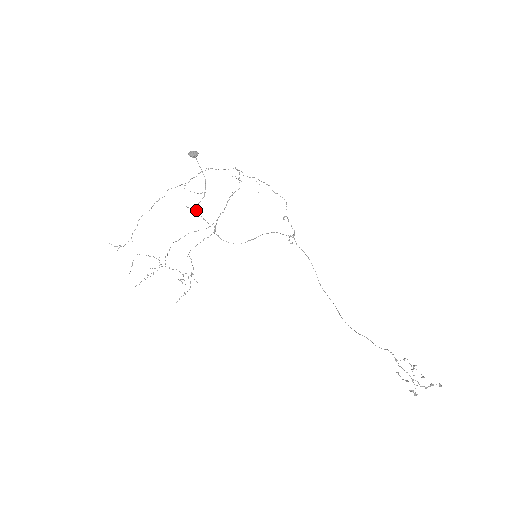
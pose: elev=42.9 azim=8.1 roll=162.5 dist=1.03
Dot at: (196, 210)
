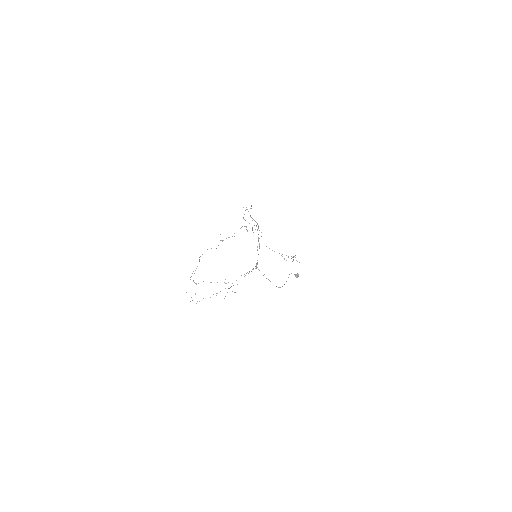
Dot at: occluded
